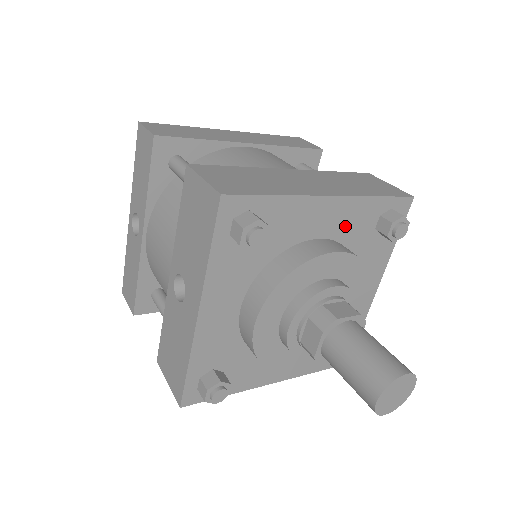
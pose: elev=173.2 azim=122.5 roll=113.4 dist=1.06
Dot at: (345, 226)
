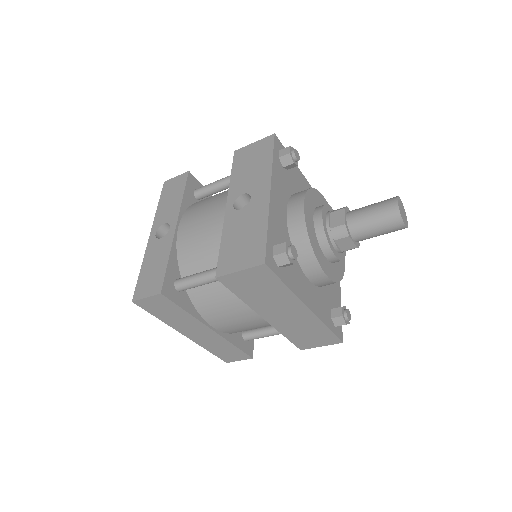
Dot at: occluded
